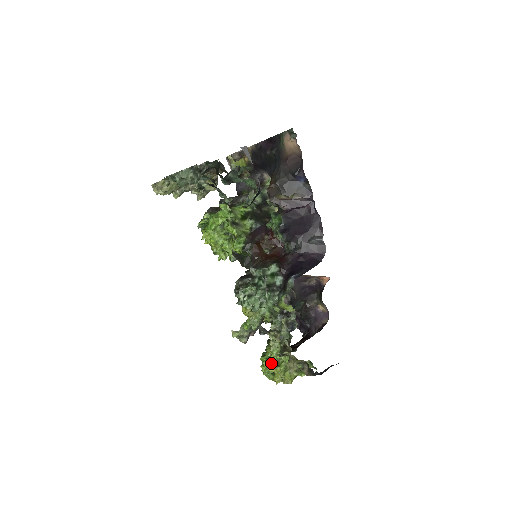
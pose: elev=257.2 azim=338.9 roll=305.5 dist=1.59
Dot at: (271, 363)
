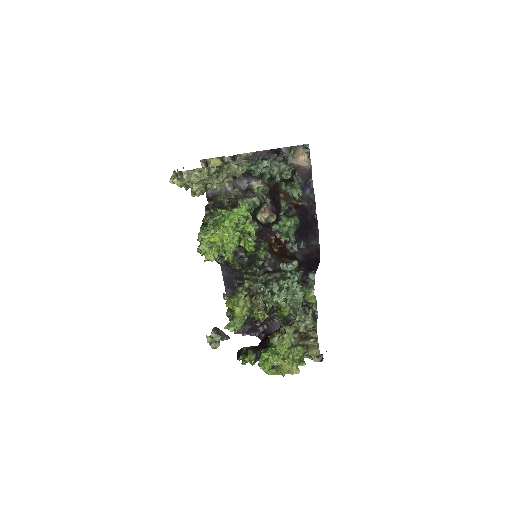
Dot at: (280, 356)
